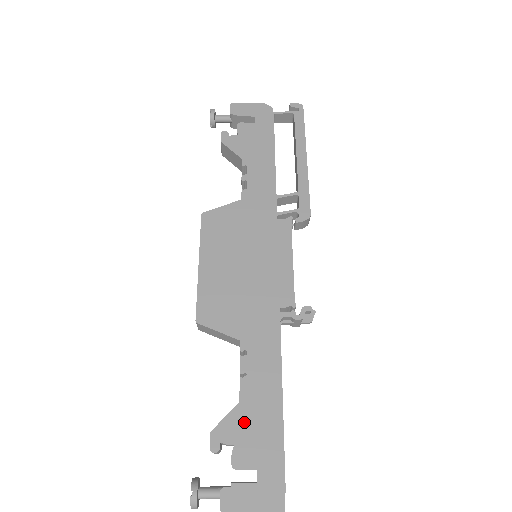
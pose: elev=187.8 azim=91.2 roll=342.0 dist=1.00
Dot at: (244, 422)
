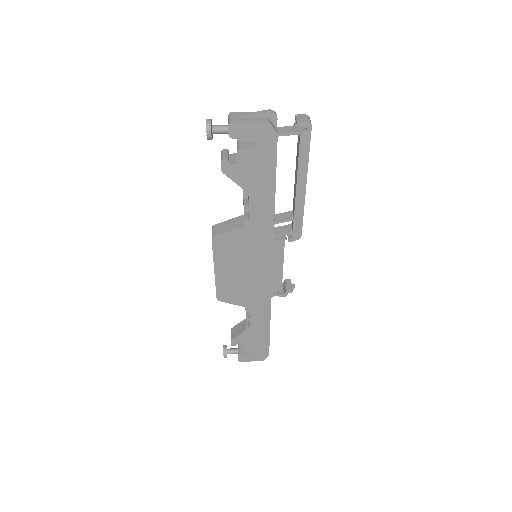
Dot at: (249, 337)
